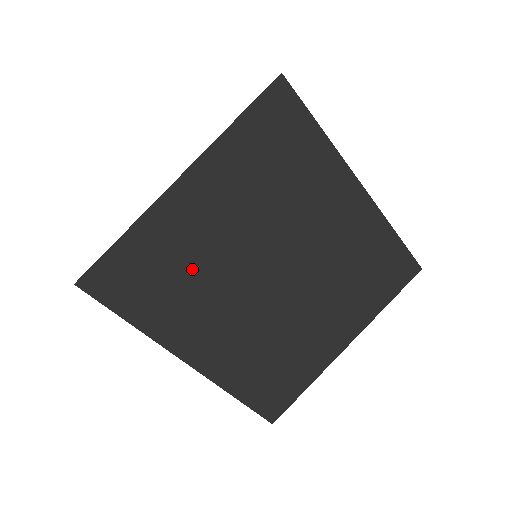
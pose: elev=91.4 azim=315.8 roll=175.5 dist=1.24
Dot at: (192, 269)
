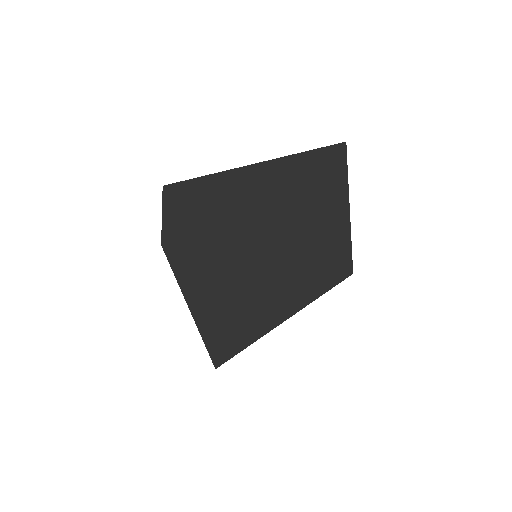
Dot at: (243, 313)
